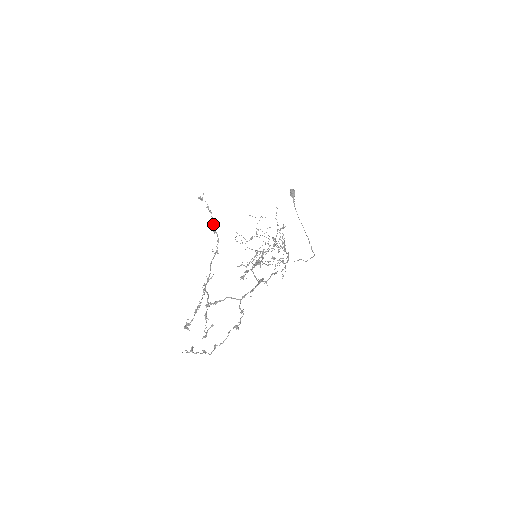
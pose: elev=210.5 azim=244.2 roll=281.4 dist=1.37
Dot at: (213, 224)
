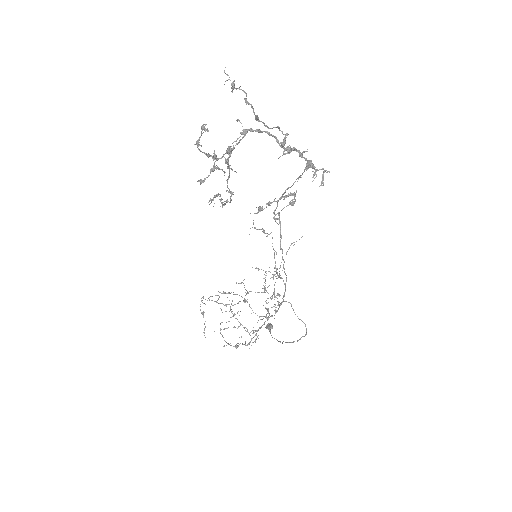
Dot at: (224, 204)
